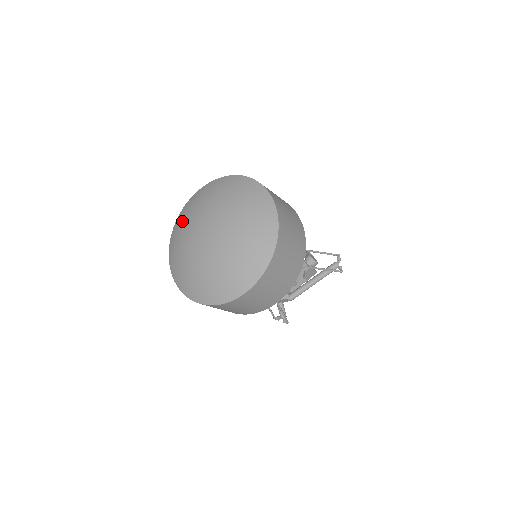
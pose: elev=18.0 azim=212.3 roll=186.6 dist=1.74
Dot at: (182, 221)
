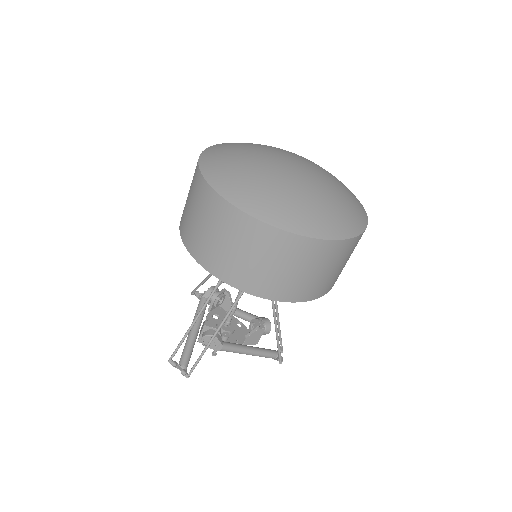
Dot at: (245, 143)
